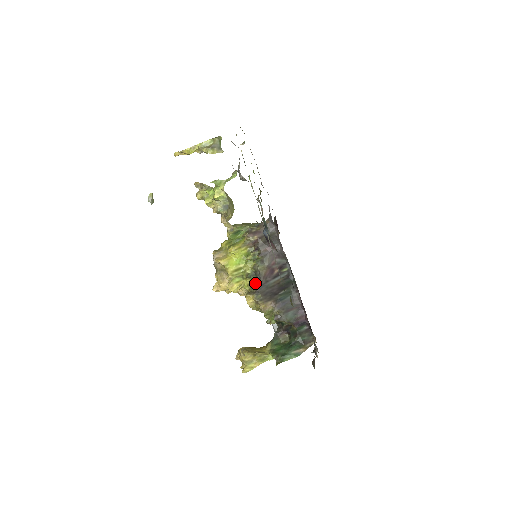
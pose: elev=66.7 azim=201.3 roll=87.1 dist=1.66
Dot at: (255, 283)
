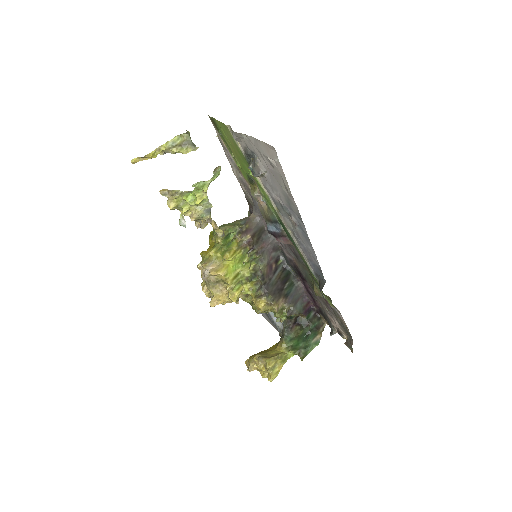
Dot at: (257, 285)
